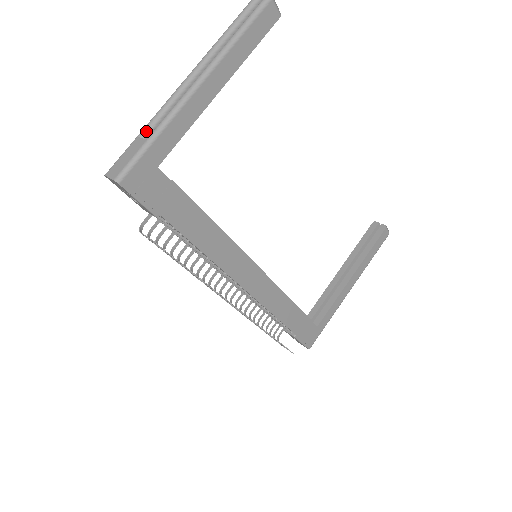
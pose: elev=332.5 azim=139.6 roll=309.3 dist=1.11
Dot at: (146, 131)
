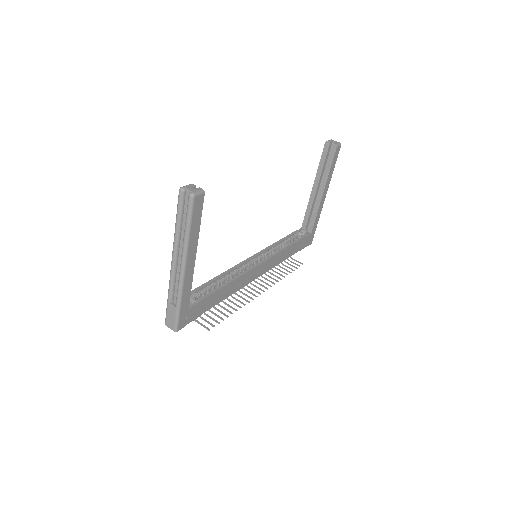
Dot at: (171, 298)
